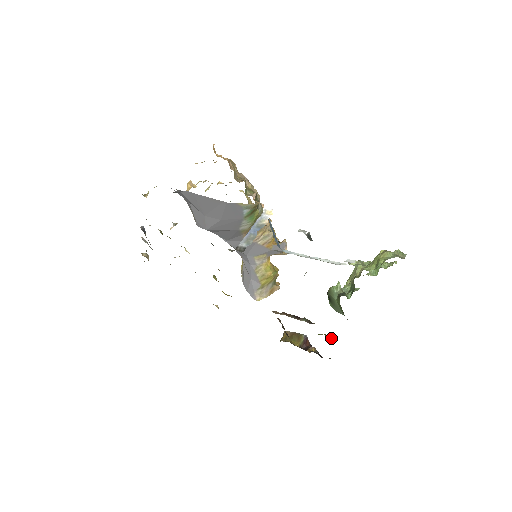
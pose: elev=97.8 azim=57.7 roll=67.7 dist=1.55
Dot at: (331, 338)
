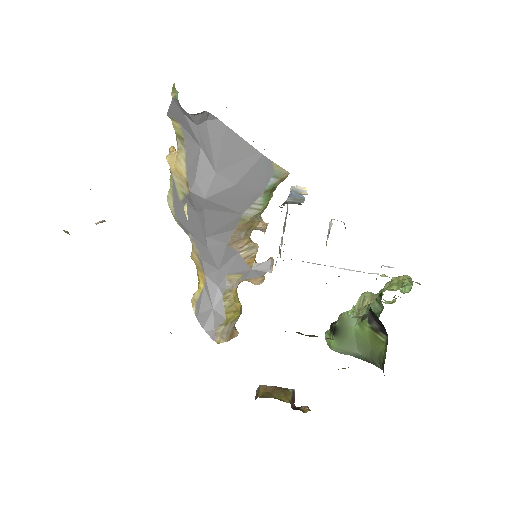
Dot at: occluded
